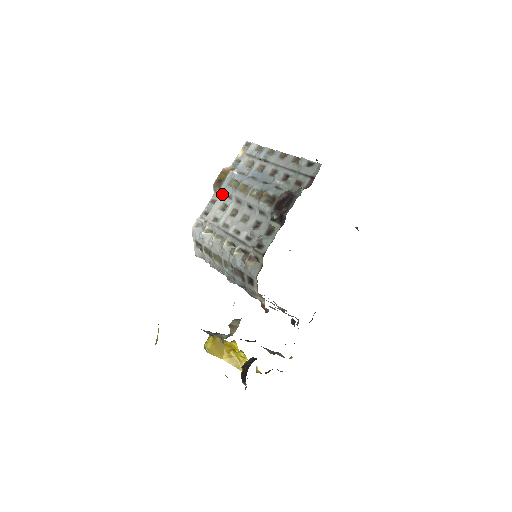
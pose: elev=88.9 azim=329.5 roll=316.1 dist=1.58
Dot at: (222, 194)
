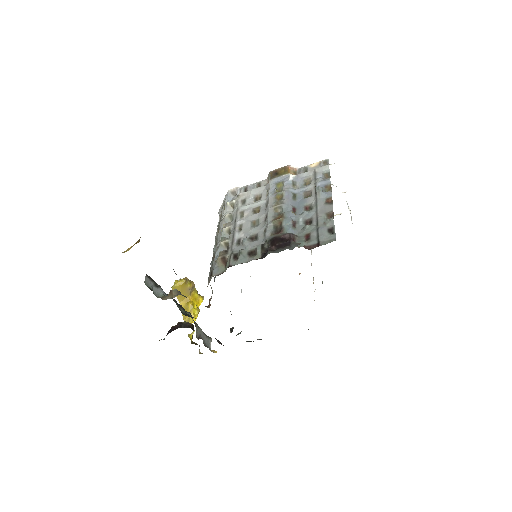
Dot at: (267, 186)
